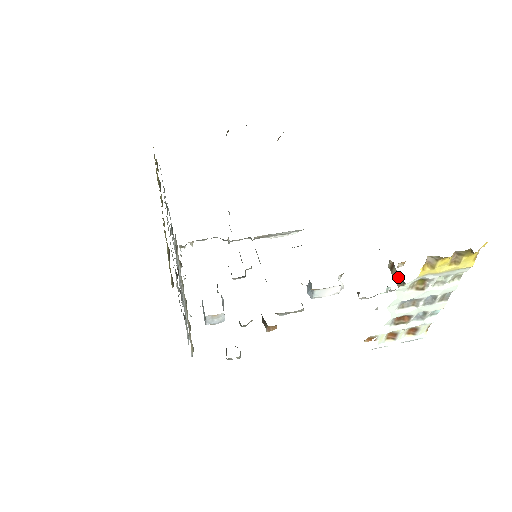
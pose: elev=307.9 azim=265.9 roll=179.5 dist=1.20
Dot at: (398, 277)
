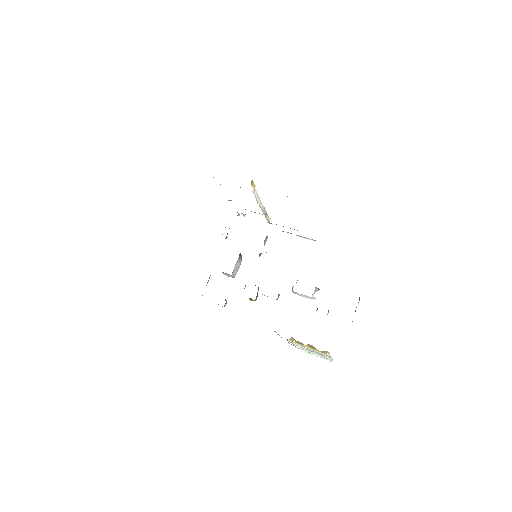
Dot at: occluded
